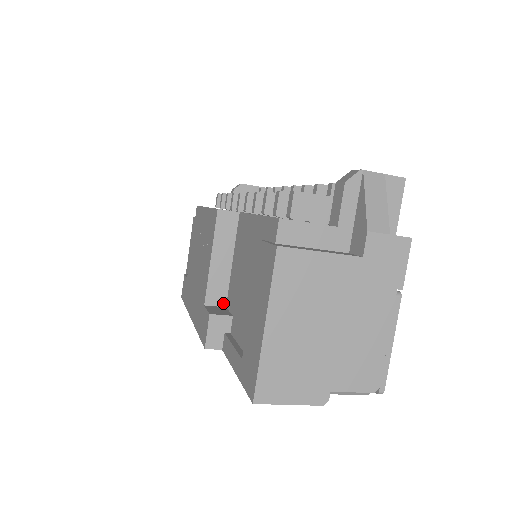
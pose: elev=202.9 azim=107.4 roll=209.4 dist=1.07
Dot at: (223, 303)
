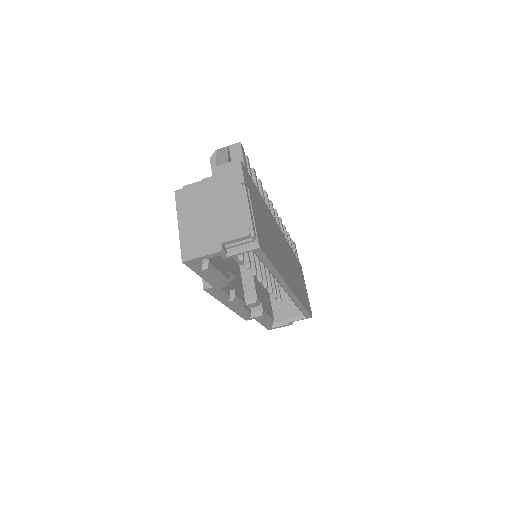
Dot at: occluded
